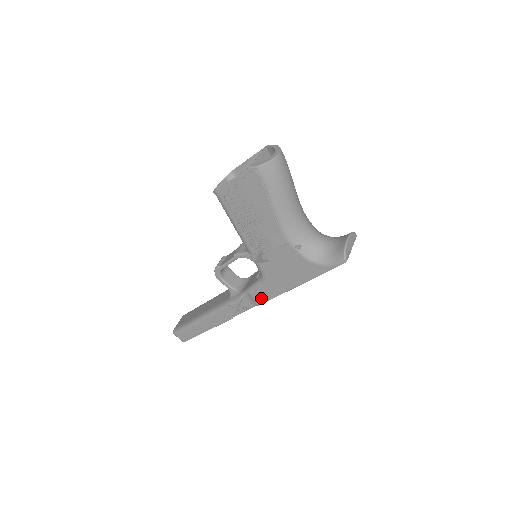
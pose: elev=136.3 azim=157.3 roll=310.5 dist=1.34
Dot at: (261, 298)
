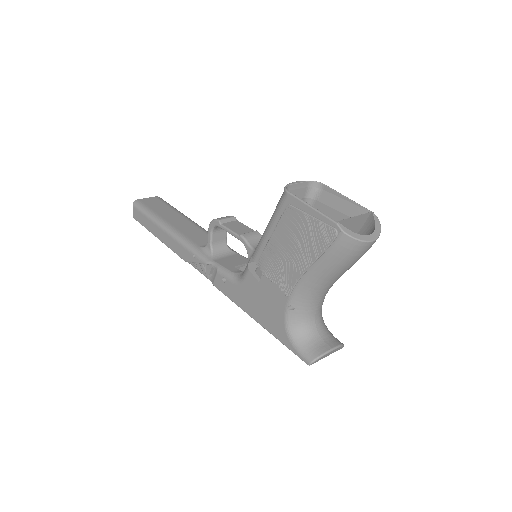
Dot at: (221, 285)
